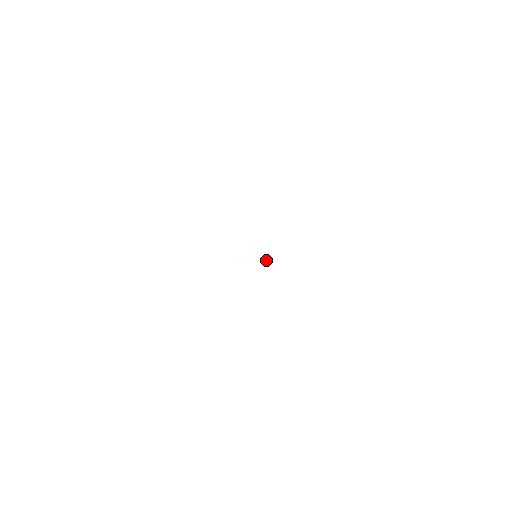
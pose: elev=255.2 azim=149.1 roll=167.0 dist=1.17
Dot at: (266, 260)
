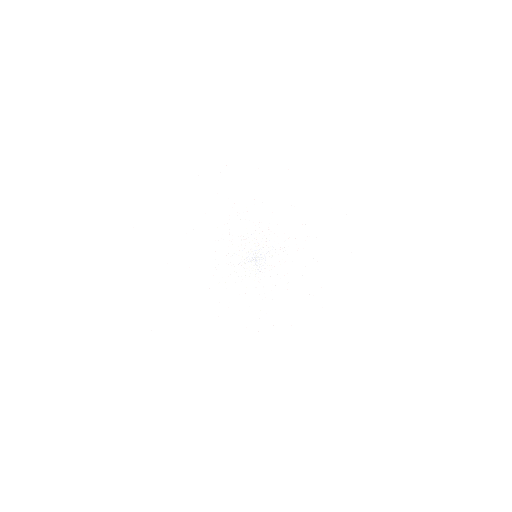
Dot at: occluded
